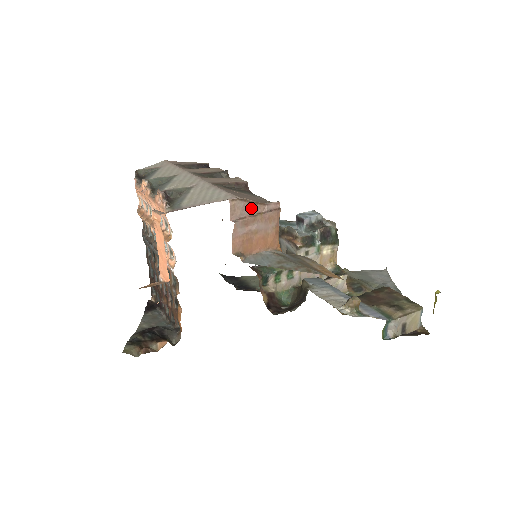
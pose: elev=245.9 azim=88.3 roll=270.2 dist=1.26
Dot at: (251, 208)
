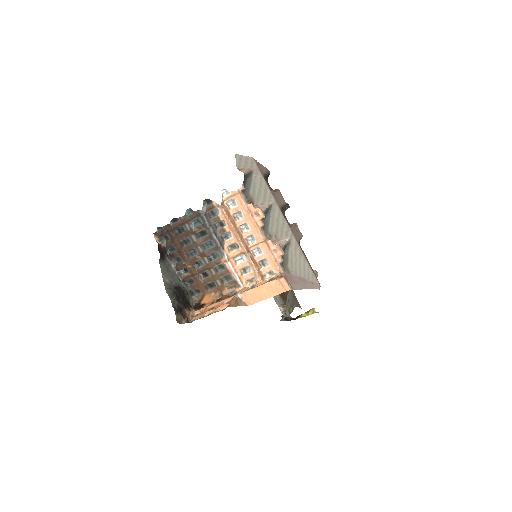
Dot at: occluded
